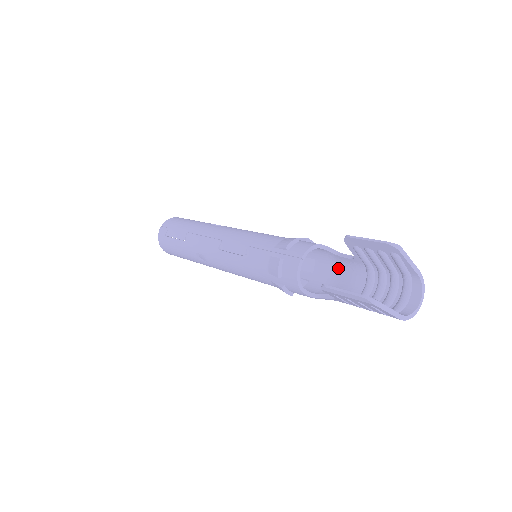
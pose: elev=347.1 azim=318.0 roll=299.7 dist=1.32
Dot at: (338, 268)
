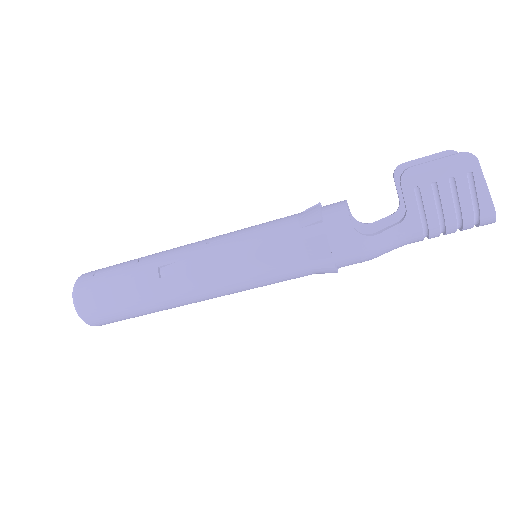
Dot at: occluded
